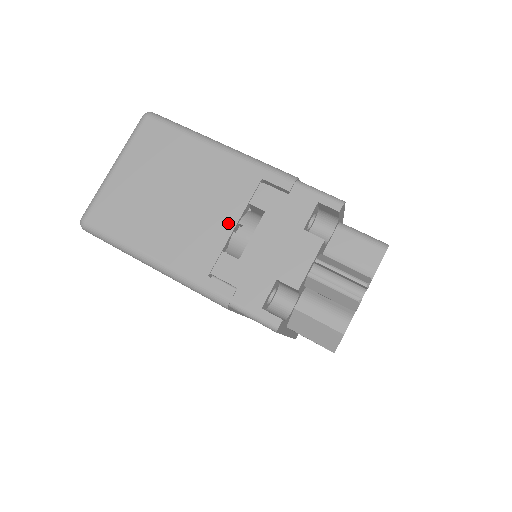
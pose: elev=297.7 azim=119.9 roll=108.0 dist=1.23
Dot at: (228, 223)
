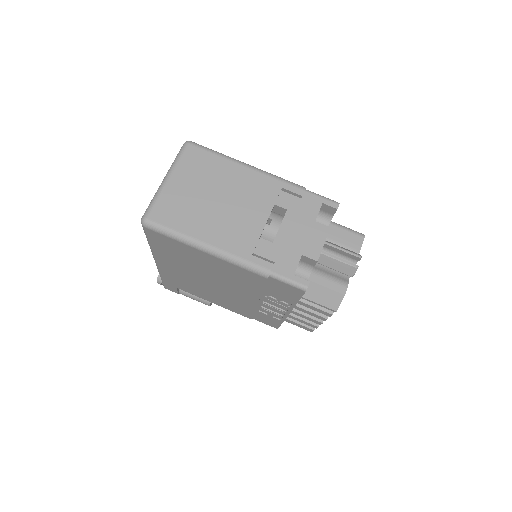
Dot at: (262, 218)
